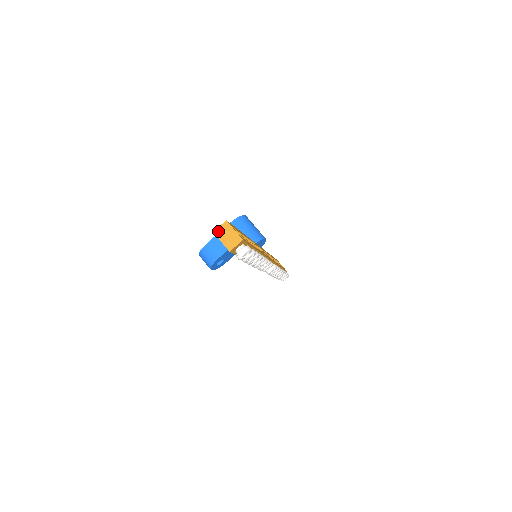
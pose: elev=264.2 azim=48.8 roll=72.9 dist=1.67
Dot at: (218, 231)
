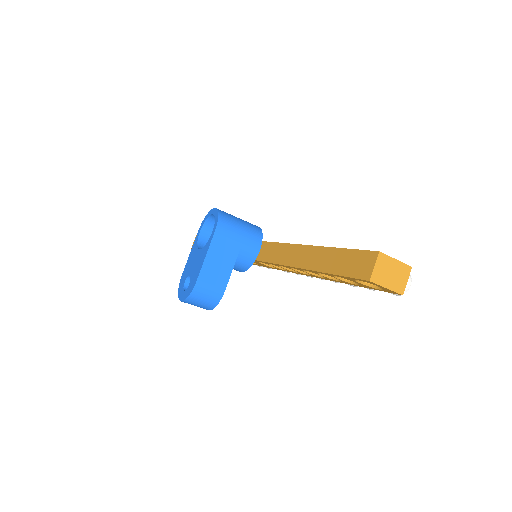
Dot at: (376, 275)
